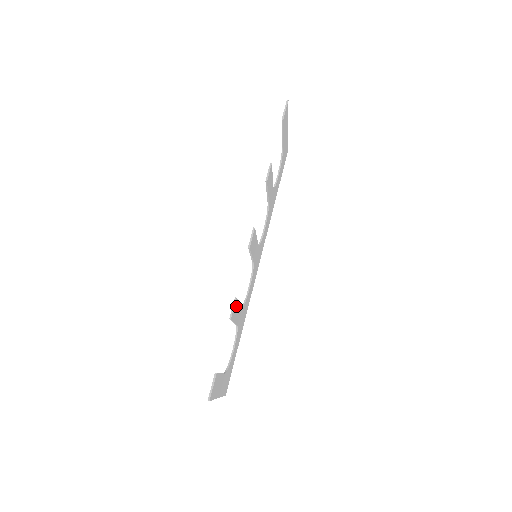
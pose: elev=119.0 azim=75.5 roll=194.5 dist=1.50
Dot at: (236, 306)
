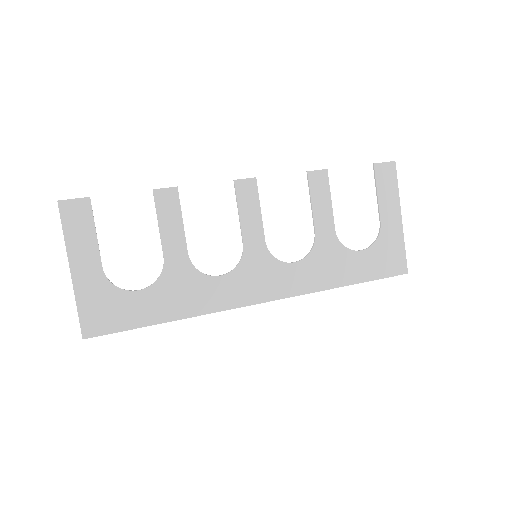
Dot at: (173, 204)
